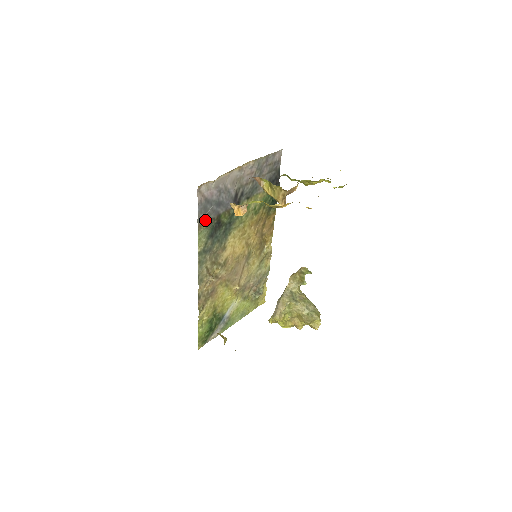
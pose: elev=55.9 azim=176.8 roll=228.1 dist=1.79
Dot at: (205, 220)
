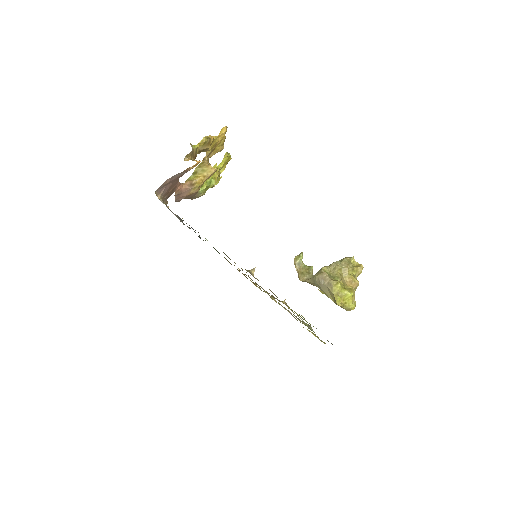
Dot at: occluded
